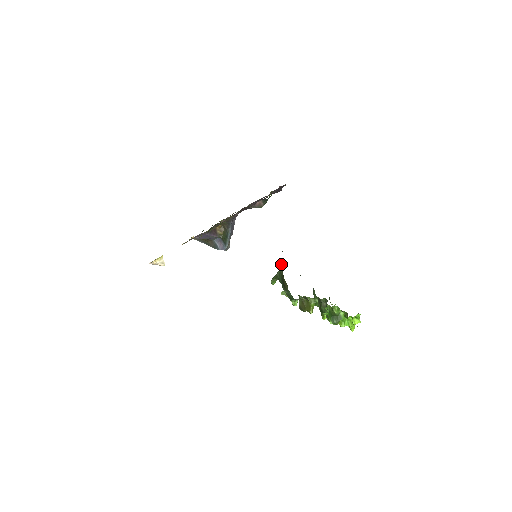
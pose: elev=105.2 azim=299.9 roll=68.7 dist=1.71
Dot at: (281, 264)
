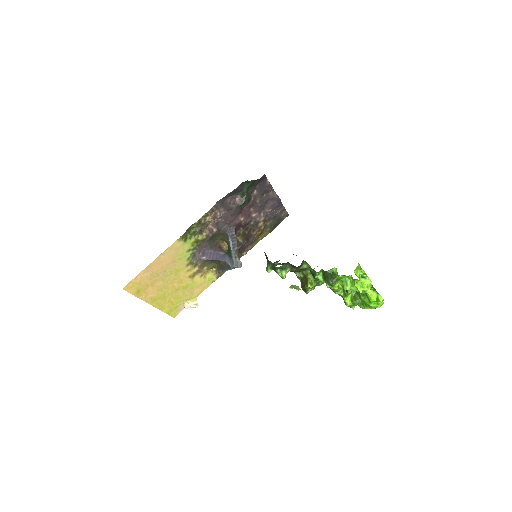
Dot at: occluded
